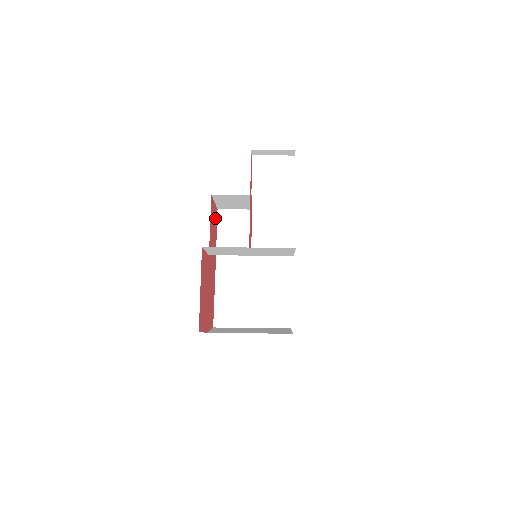
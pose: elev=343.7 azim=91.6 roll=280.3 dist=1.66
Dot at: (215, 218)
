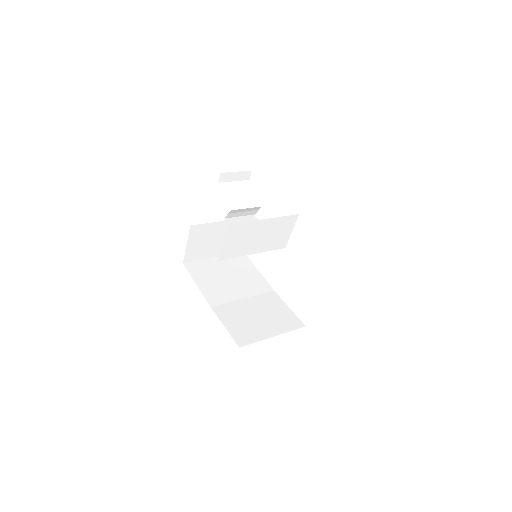
Dot at: occluded
